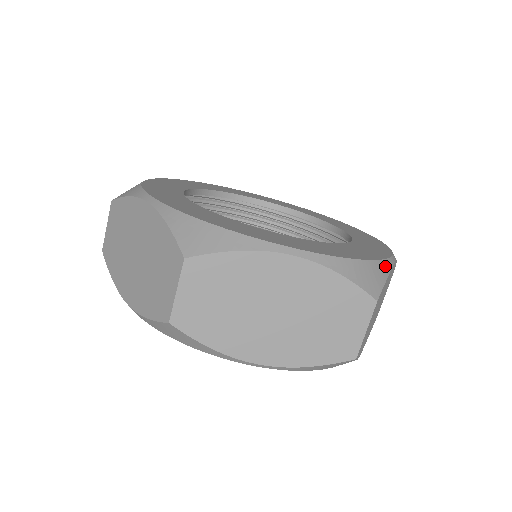
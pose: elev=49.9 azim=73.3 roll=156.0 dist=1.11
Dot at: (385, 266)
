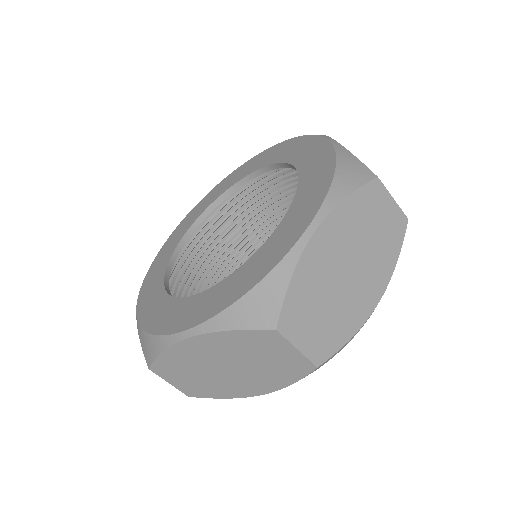
Dot at: (284, 268)
